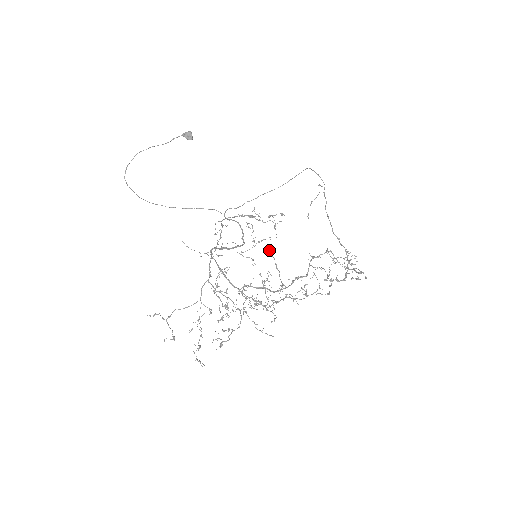
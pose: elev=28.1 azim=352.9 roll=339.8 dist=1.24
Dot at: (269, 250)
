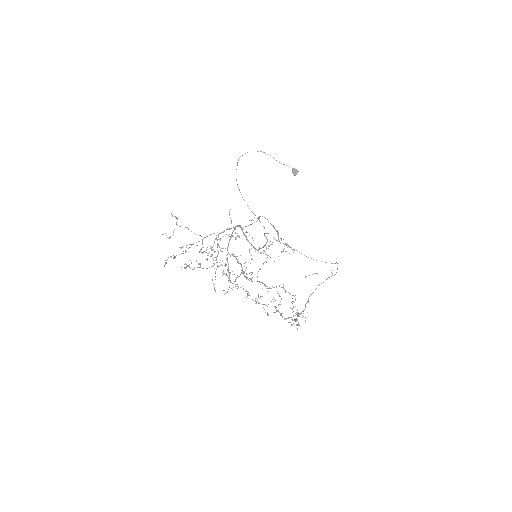
Dot at: occluded
